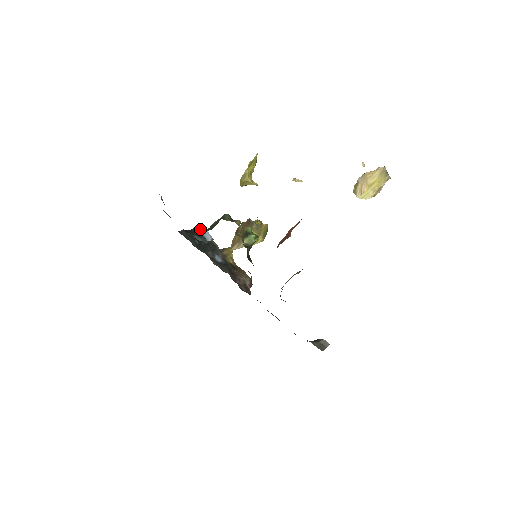
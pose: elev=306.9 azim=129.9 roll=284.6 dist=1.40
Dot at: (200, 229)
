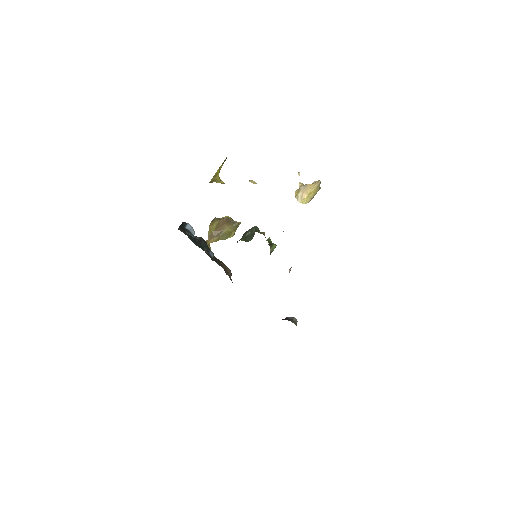
Dot at: (186, 224)
